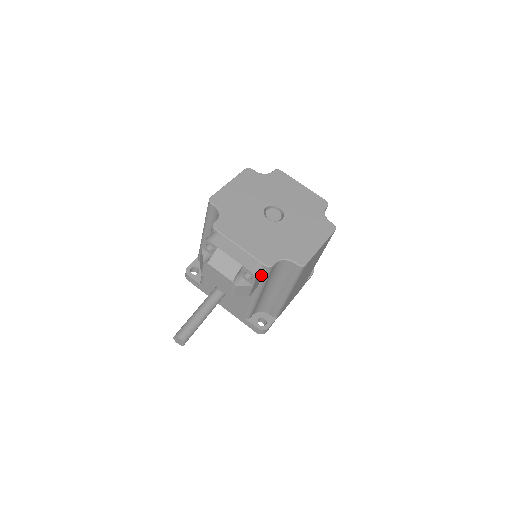
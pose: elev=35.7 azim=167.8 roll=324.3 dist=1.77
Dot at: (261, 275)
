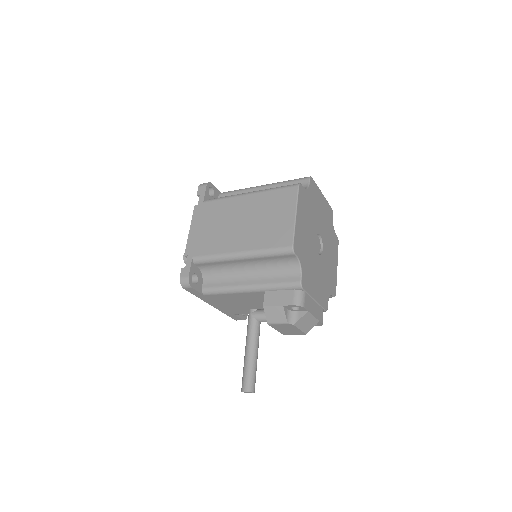
Dot at: occluded
